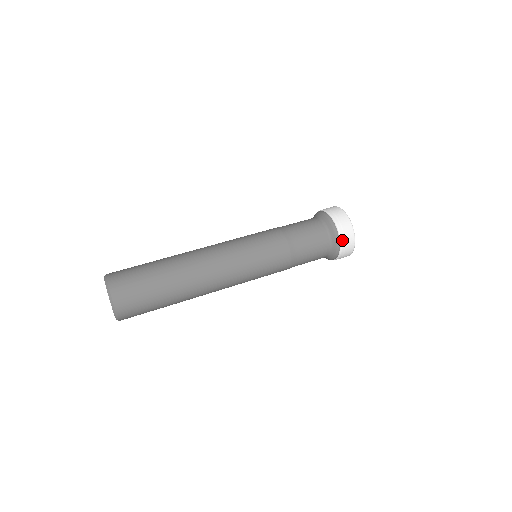
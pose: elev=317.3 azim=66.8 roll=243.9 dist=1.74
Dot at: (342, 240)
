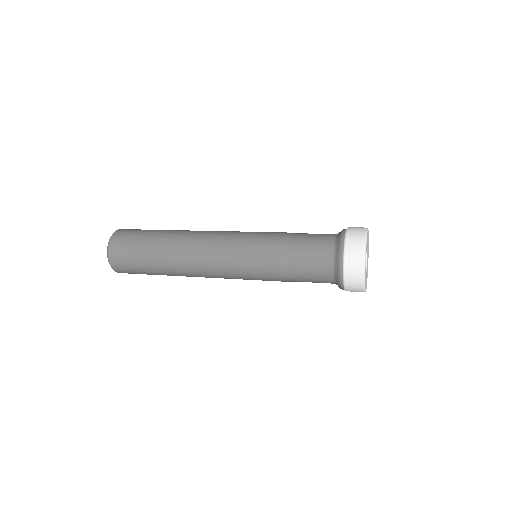
Dot at: (347, 242)
